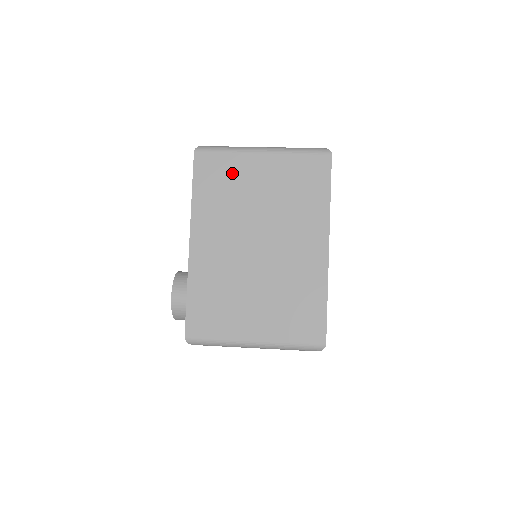
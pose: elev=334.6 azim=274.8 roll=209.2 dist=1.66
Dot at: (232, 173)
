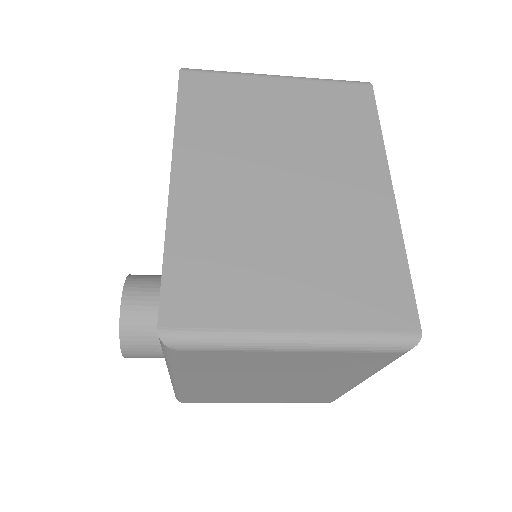
Dot at: (237, 96)
